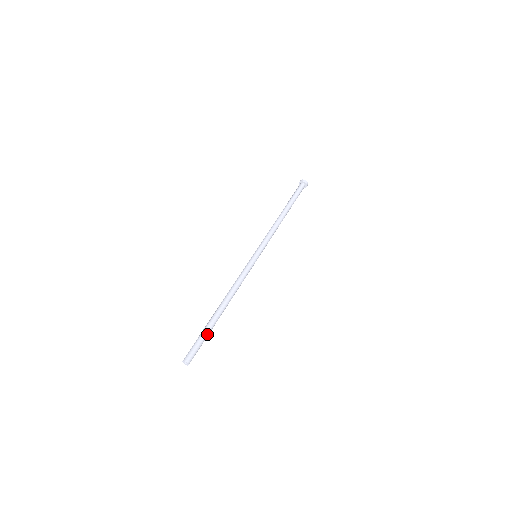
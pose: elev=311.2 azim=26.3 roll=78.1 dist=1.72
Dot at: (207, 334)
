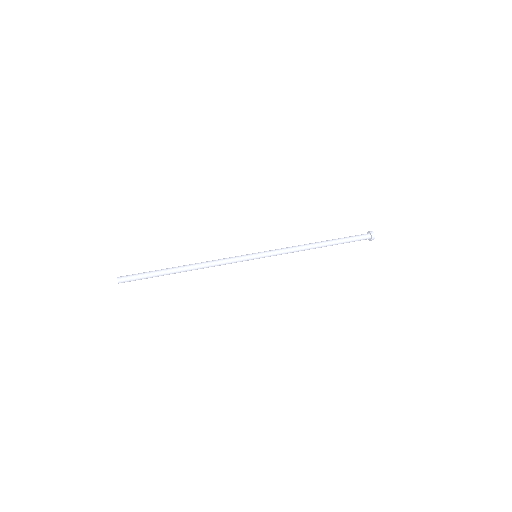
Dot at: (153, 276)
